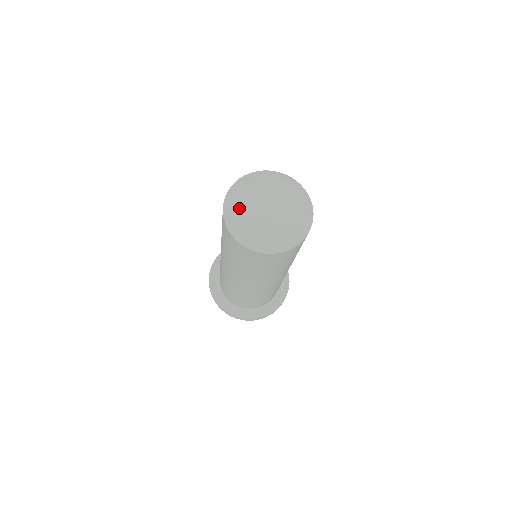
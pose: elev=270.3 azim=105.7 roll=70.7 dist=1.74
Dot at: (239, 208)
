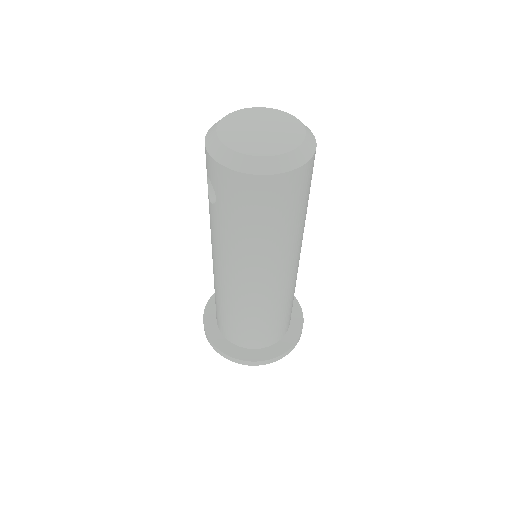
Dot at: (232, 143)
